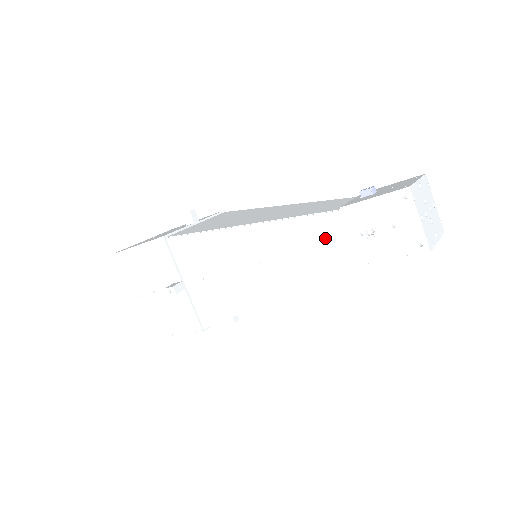
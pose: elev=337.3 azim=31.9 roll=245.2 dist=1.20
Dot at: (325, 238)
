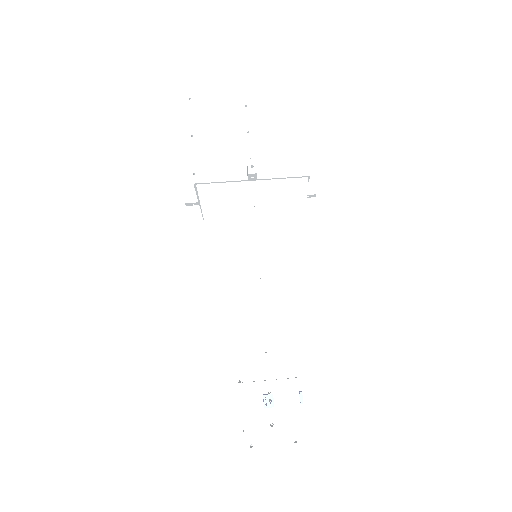
Dot at: occluded
